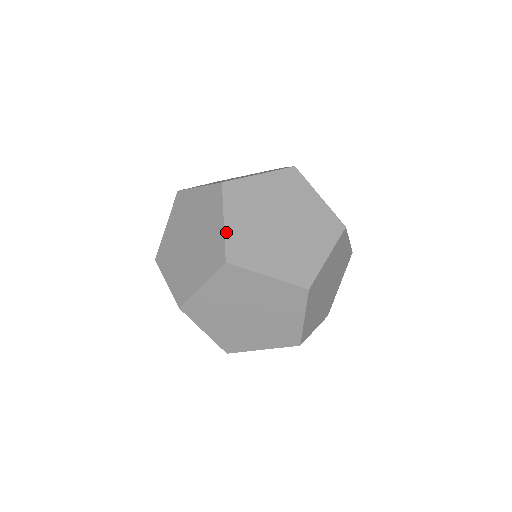
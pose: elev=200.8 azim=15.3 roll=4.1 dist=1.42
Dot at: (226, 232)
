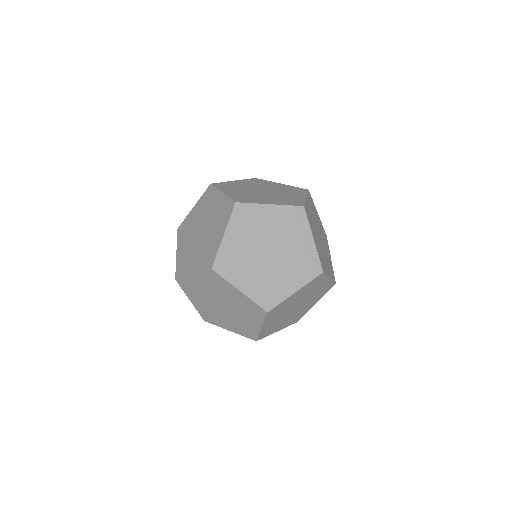
Dot at: (317, 248)
